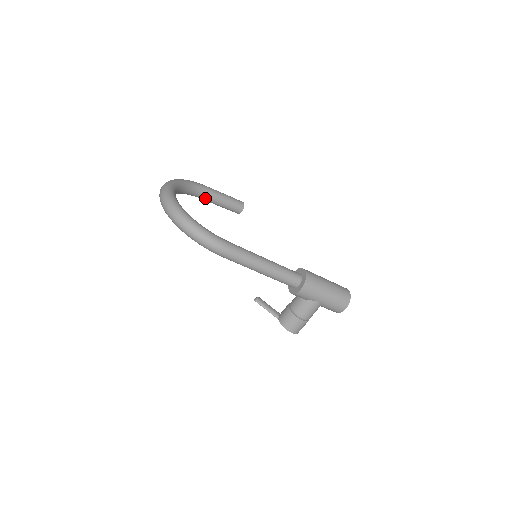
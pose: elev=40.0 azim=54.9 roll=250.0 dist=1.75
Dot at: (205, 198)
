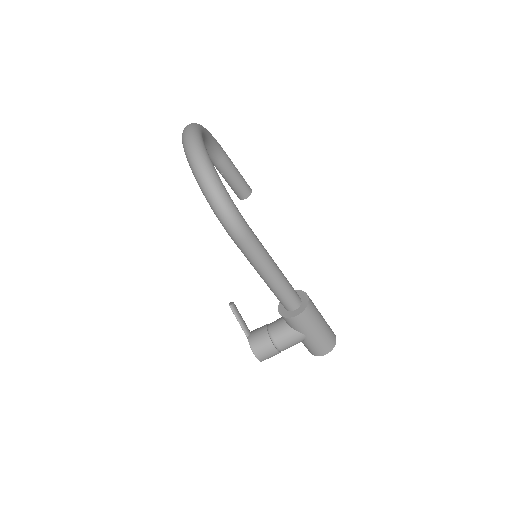
Dot at: (218, 164)
